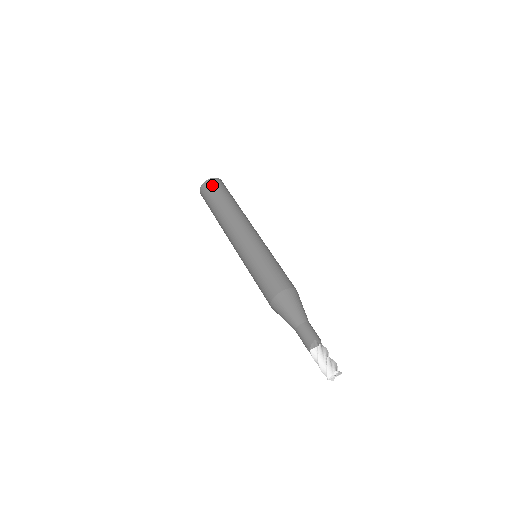
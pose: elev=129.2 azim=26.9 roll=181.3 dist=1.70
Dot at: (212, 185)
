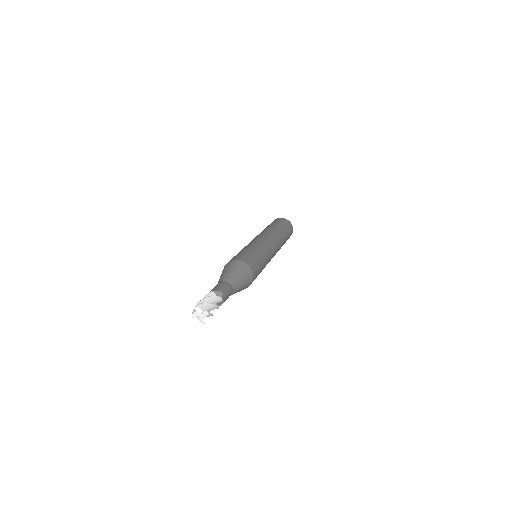
Dot at: occluded
